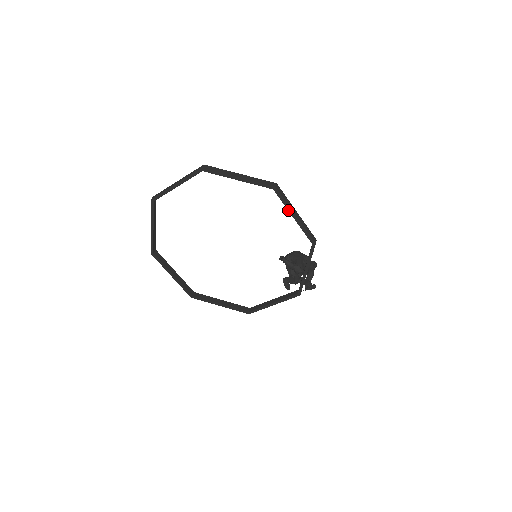
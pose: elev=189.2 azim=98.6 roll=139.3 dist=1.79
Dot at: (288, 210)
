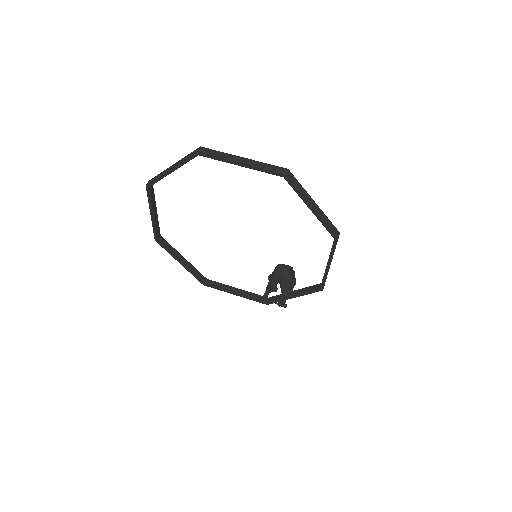
Dot at: (329, 258)
